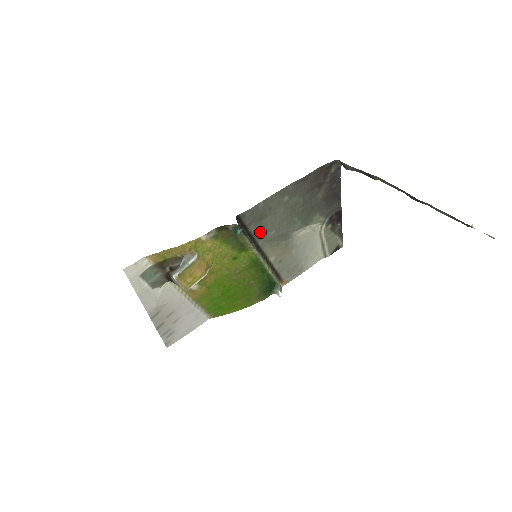
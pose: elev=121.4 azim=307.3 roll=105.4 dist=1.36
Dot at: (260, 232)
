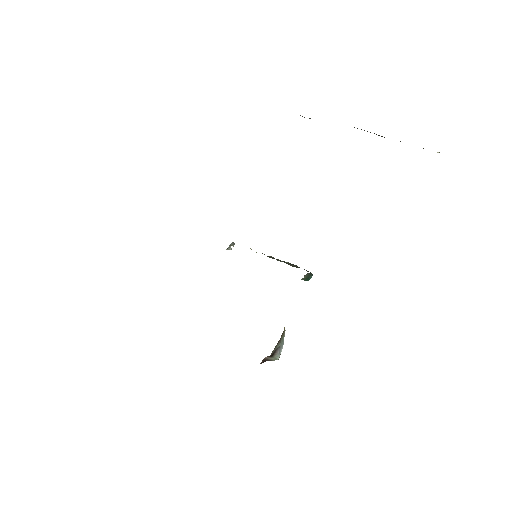
Dot at: occluded
